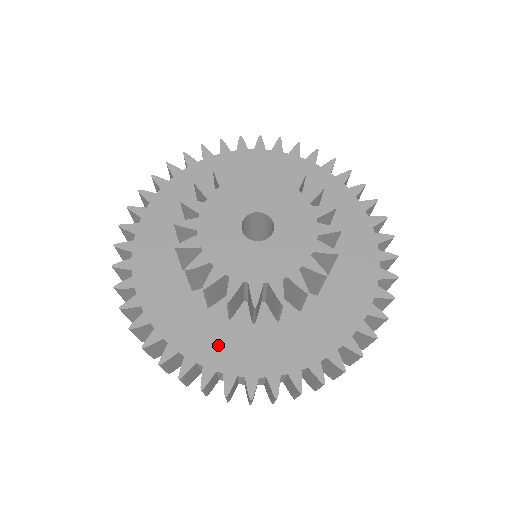
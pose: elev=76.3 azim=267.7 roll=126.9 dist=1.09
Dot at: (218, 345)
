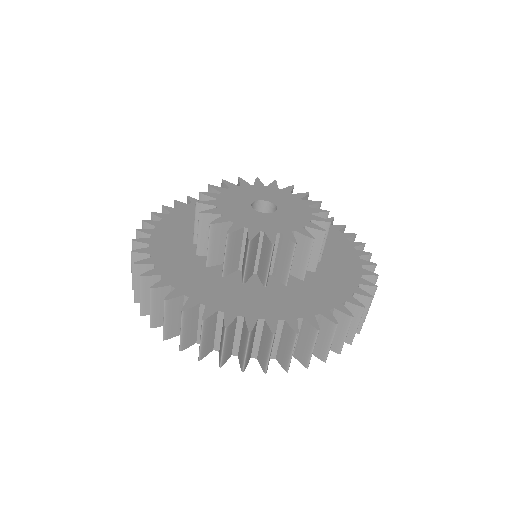
Dot at: (185, 274)
